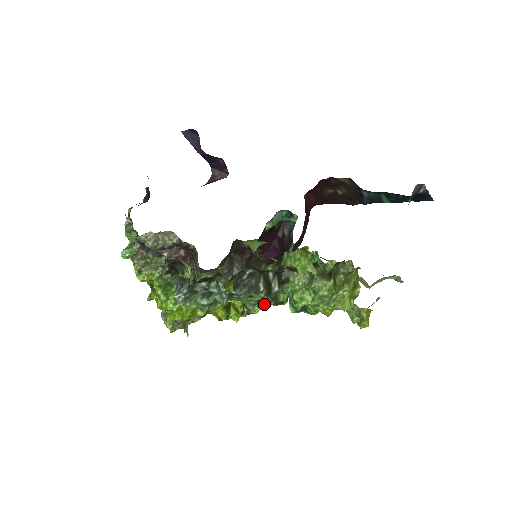
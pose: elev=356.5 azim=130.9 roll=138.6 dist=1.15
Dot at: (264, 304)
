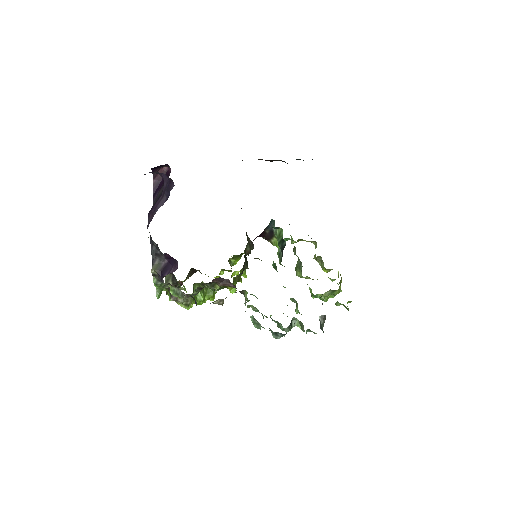
Dot at: occluded
